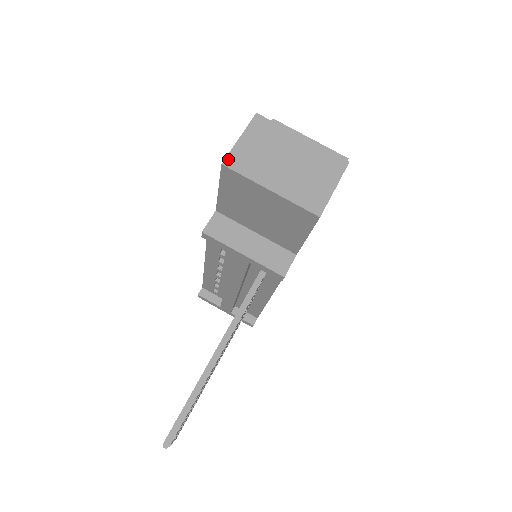
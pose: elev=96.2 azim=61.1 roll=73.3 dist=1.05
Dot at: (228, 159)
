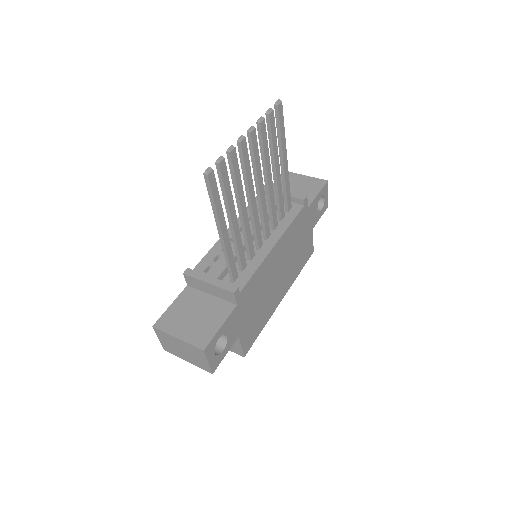
Dot at: occluded
